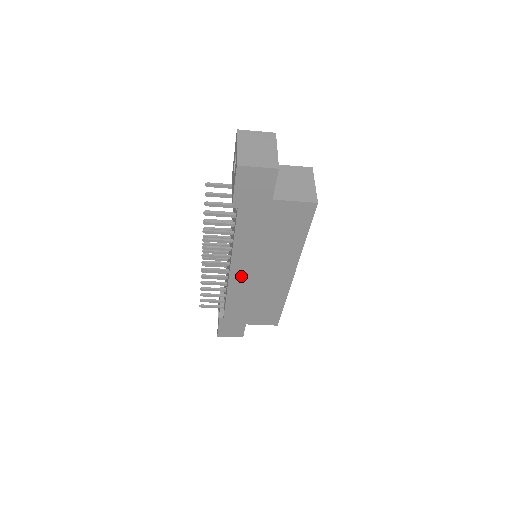
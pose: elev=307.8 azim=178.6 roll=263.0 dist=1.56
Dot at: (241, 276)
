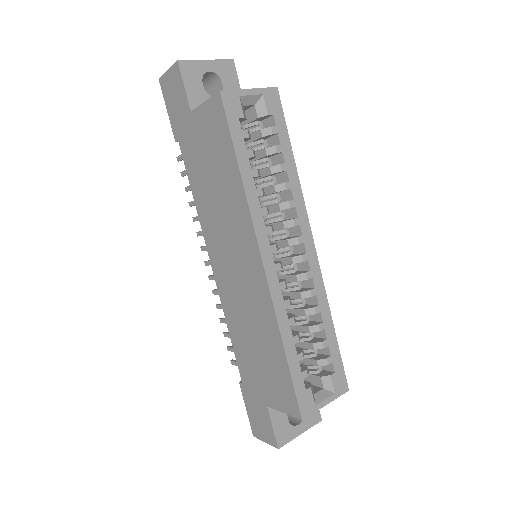
Dot at: (222, 274)
